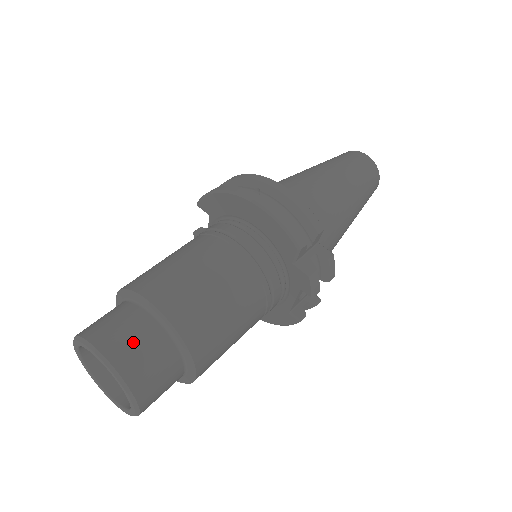
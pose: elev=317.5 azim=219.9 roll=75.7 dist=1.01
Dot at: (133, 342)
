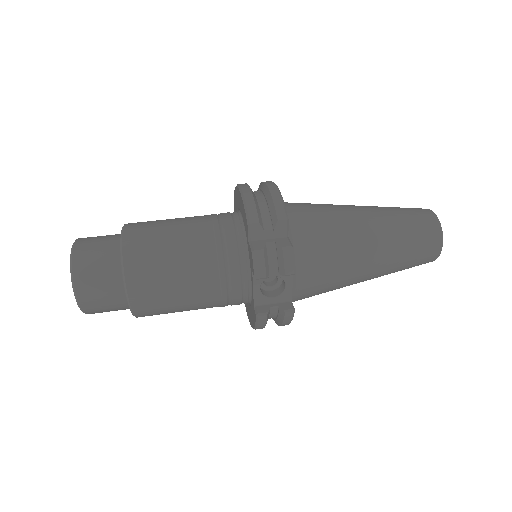
Dot at: (96, 245)
